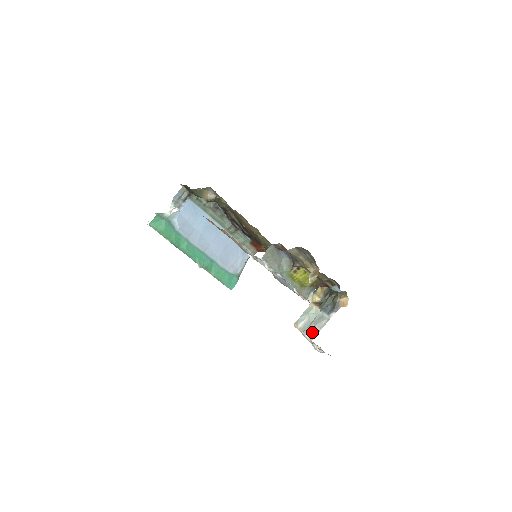
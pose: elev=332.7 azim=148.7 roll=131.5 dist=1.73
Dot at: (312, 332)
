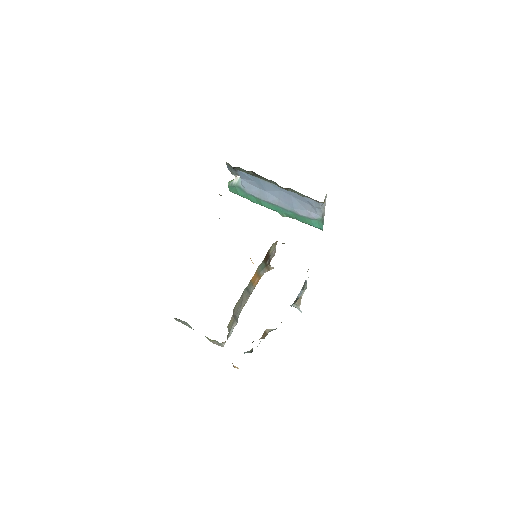
Dot at: occluded
